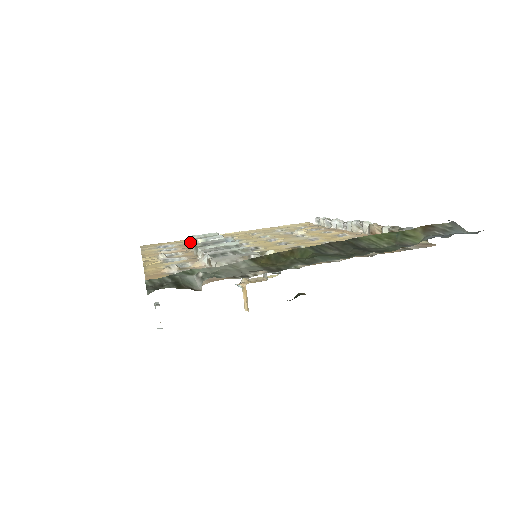
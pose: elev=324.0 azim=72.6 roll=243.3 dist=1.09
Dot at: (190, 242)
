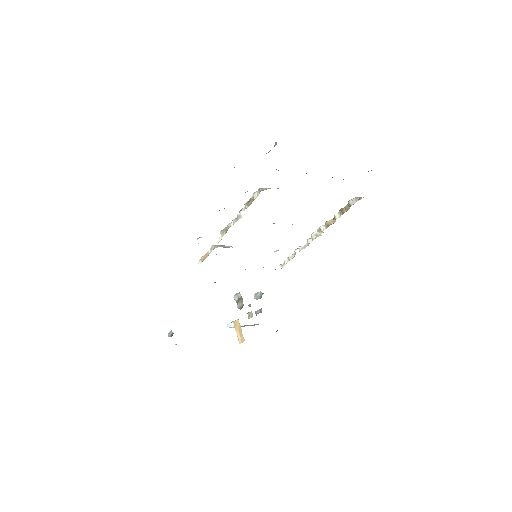
Dot at: occluded
